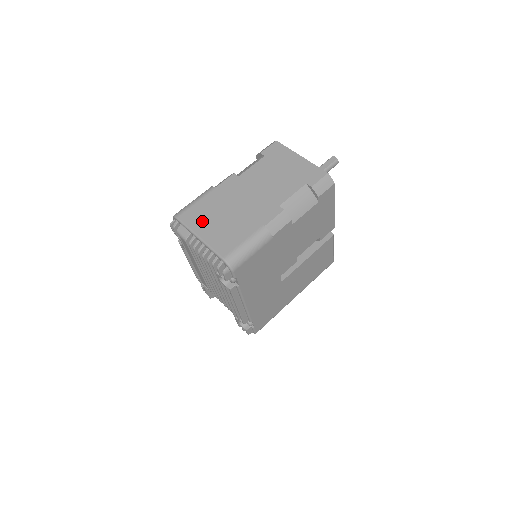
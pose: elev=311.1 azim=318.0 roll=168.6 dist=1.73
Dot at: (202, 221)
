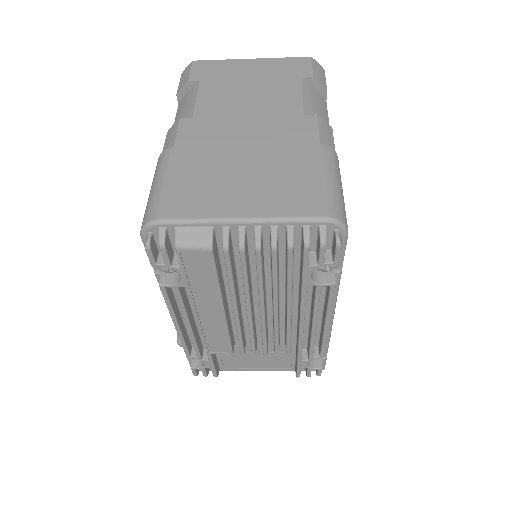
Dot at: (215, 196)
